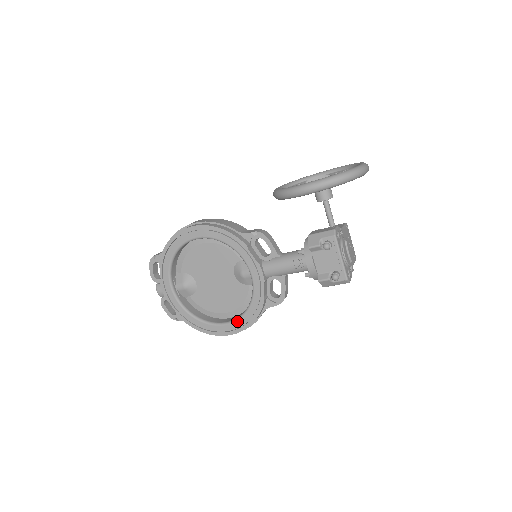
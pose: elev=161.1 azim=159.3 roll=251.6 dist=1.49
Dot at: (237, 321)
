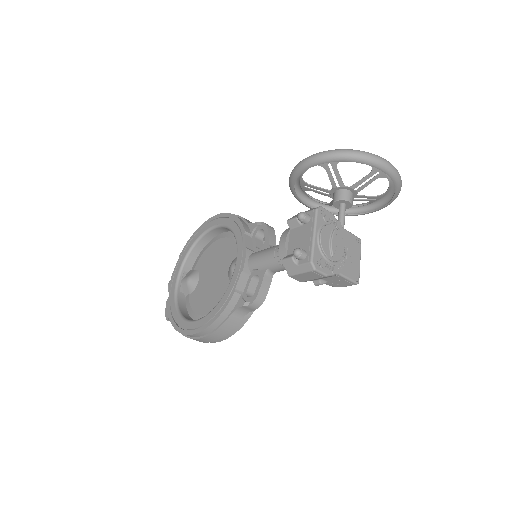
Dot at: (205, 317)
